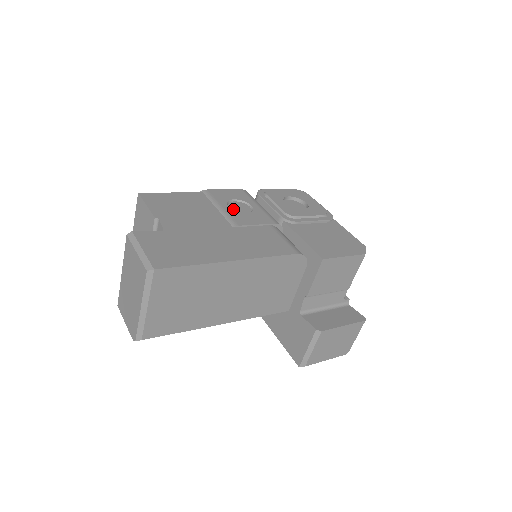
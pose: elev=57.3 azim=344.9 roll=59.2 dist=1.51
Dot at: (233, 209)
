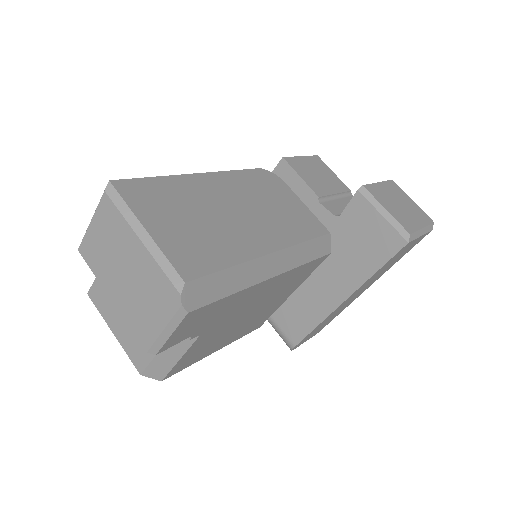
Dot at: occluded
